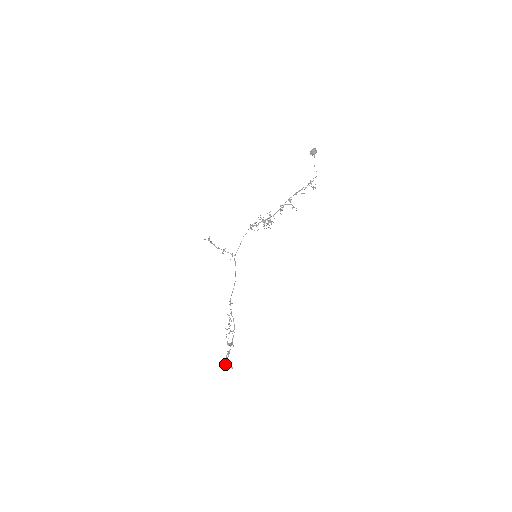
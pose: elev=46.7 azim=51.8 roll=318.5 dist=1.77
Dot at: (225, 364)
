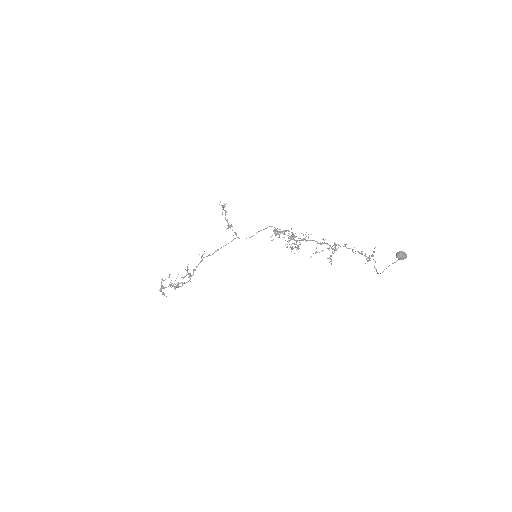
Dot at: (161, 289)
